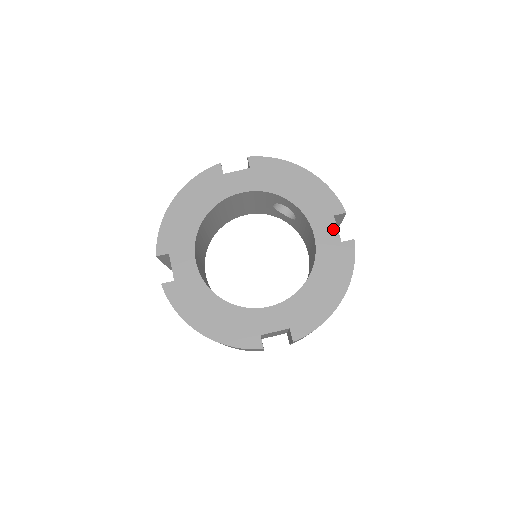
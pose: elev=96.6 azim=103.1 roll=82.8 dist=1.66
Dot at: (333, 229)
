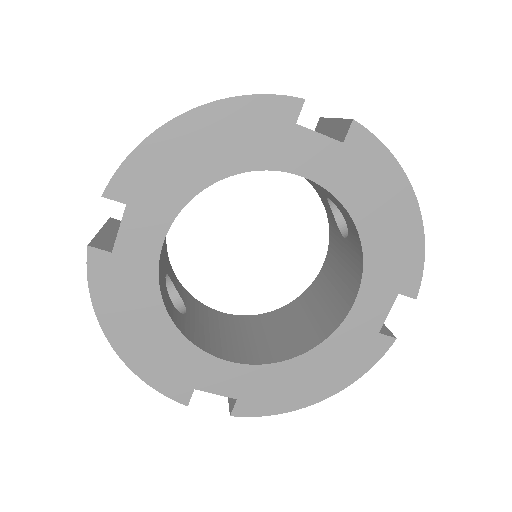
Dot at: (383, 311)
